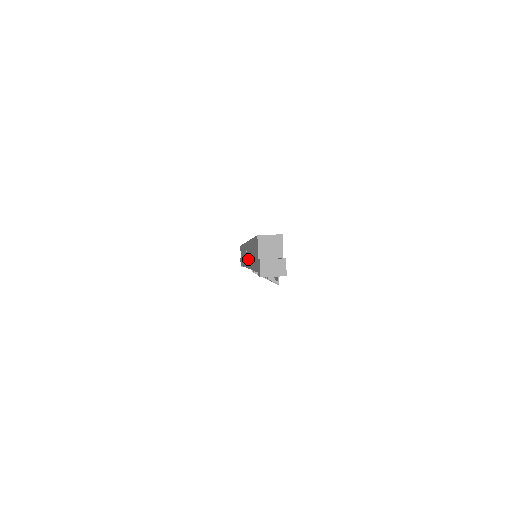
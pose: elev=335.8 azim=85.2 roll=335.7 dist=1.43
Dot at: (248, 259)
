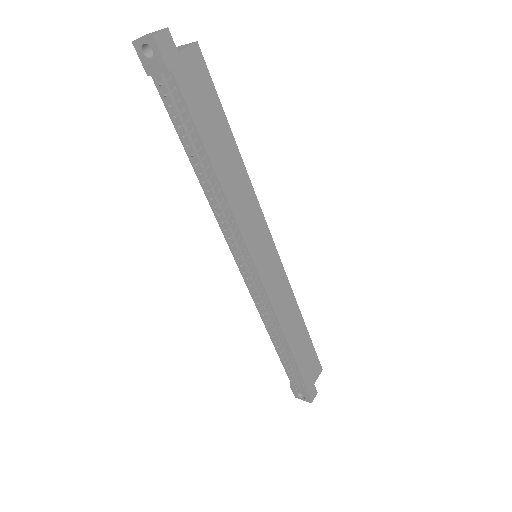
Dot at: occluded
